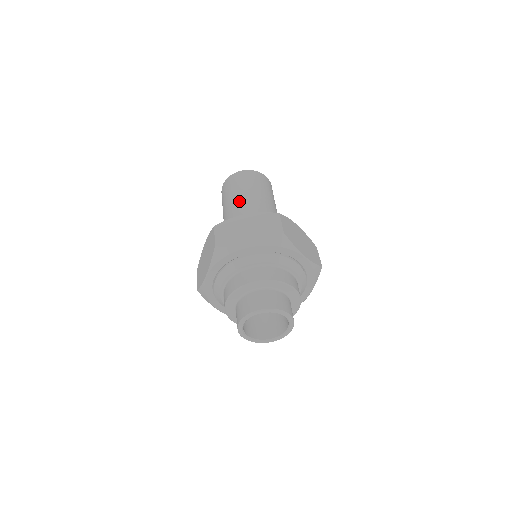
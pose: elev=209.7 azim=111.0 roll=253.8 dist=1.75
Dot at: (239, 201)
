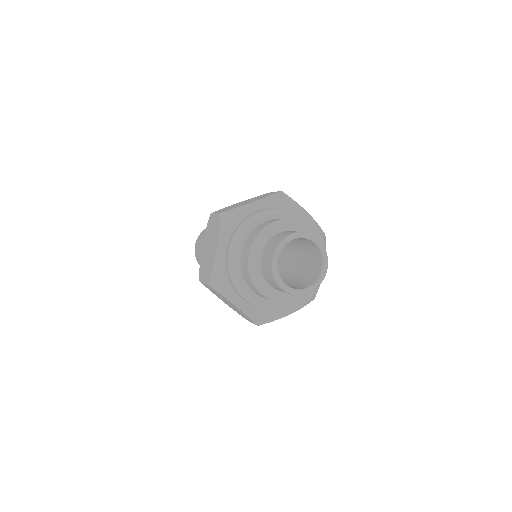
Dot at: occluded
